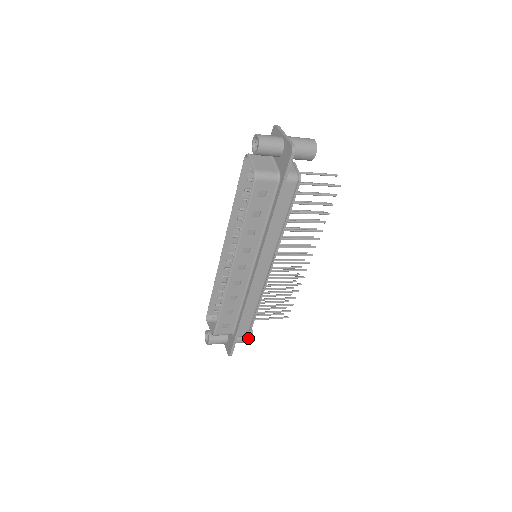
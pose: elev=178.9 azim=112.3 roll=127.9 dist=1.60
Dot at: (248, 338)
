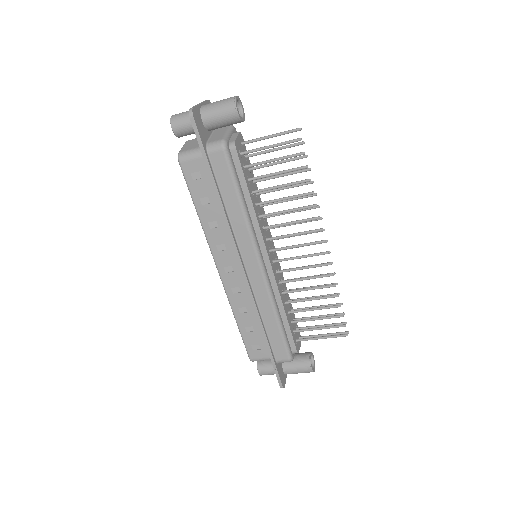
Dot at: (305, 366)
